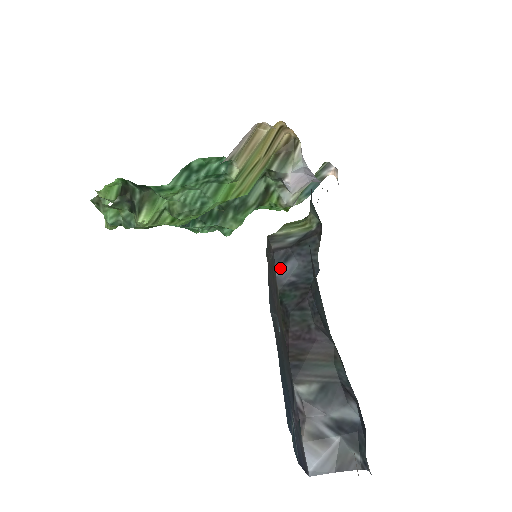
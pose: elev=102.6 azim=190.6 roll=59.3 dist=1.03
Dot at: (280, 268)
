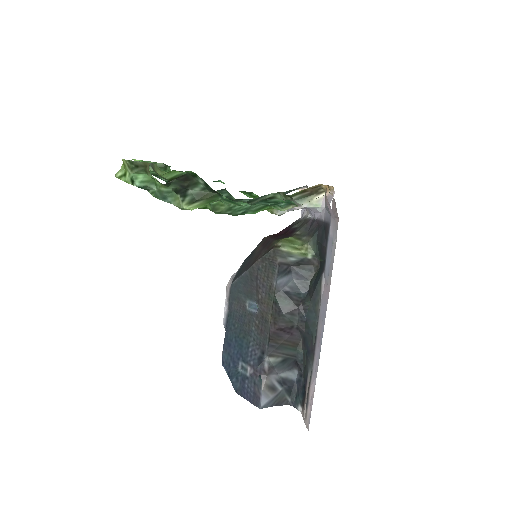
Dot at: (281, 278)
